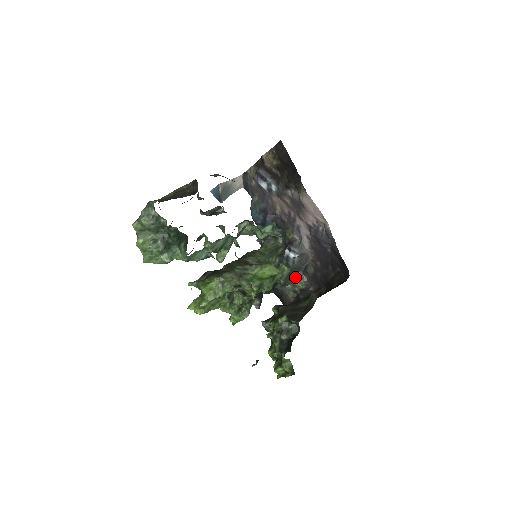
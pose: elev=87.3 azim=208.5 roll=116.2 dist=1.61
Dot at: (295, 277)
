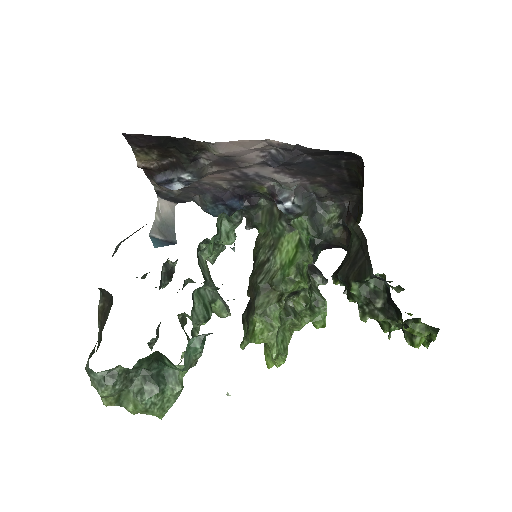
Dot at: (319, 214)
